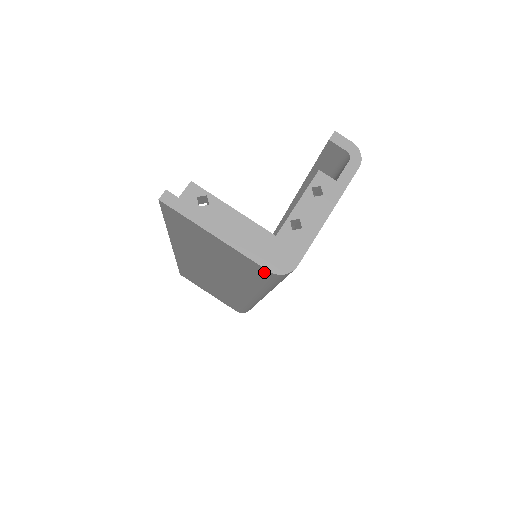
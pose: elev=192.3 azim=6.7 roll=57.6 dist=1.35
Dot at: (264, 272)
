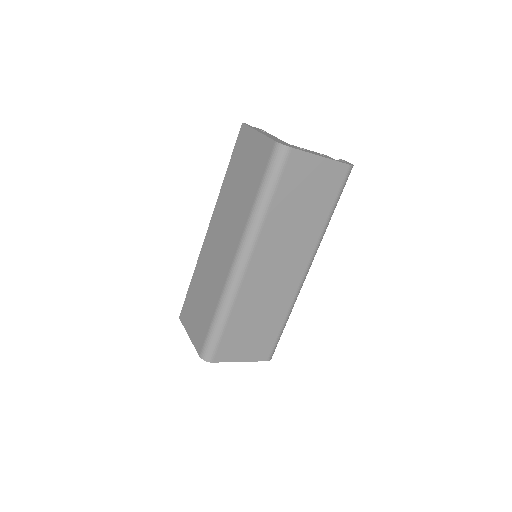
Dot at: (271, 149)
